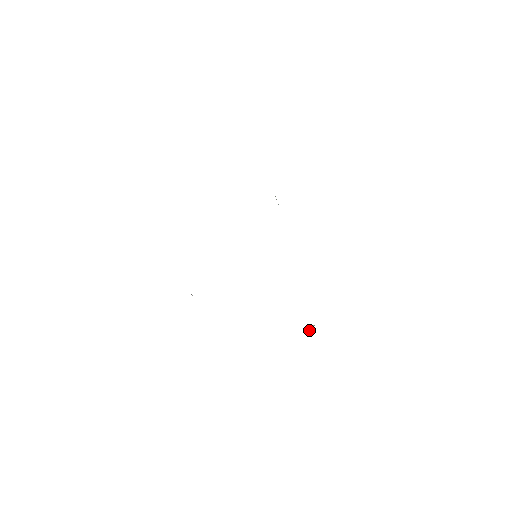
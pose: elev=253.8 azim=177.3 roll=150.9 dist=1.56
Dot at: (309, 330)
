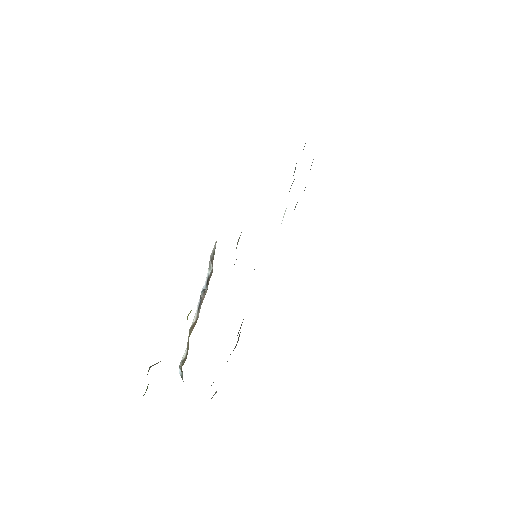
Dot at: occluded
